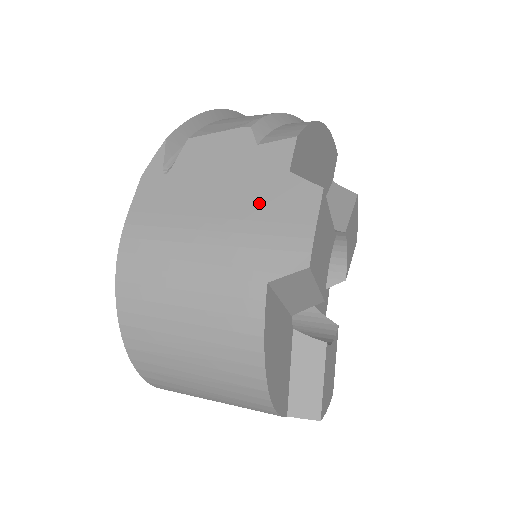
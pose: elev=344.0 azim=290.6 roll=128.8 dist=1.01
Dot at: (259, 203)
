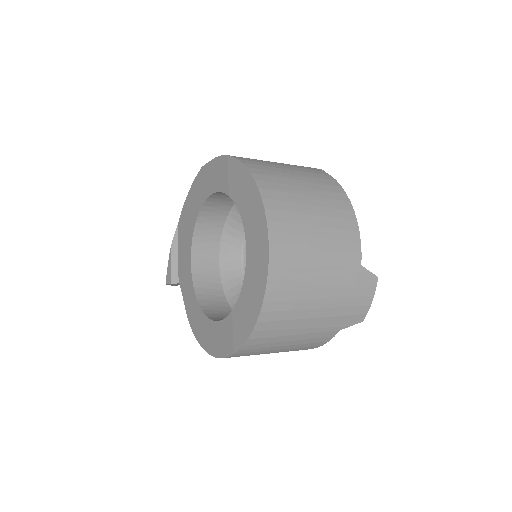
Dot at: occluded
